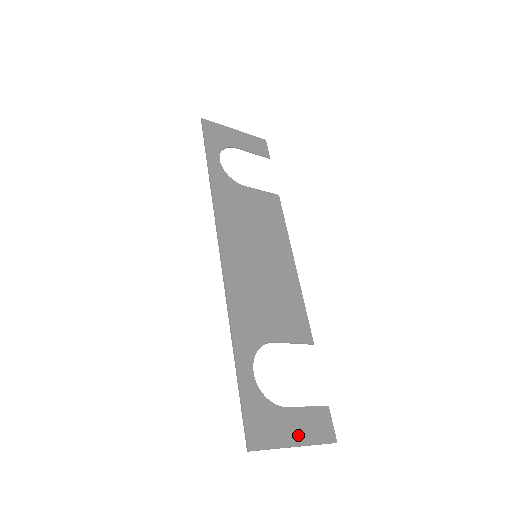
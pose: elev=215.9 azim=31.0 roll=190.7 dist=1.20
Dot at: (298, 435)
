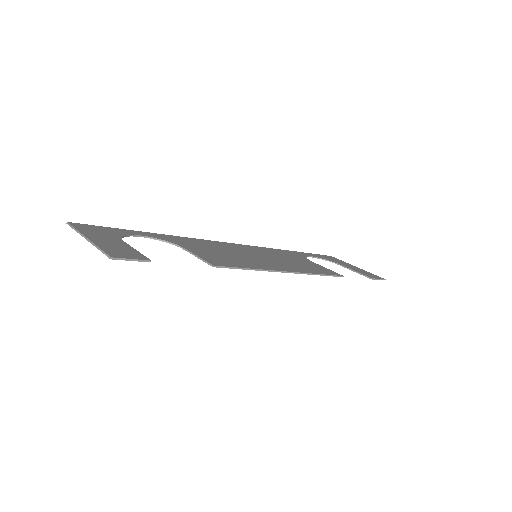
Dot at: (100, 241)
